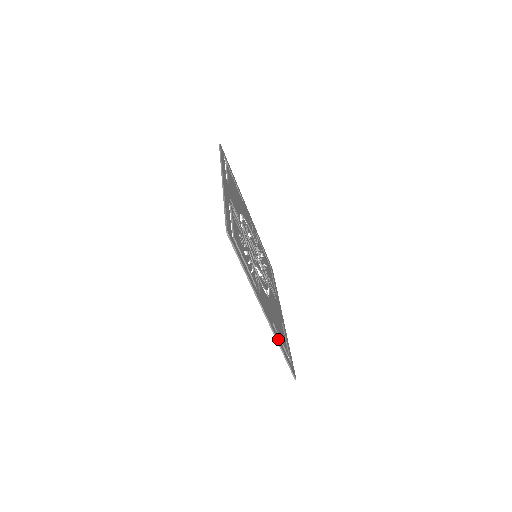
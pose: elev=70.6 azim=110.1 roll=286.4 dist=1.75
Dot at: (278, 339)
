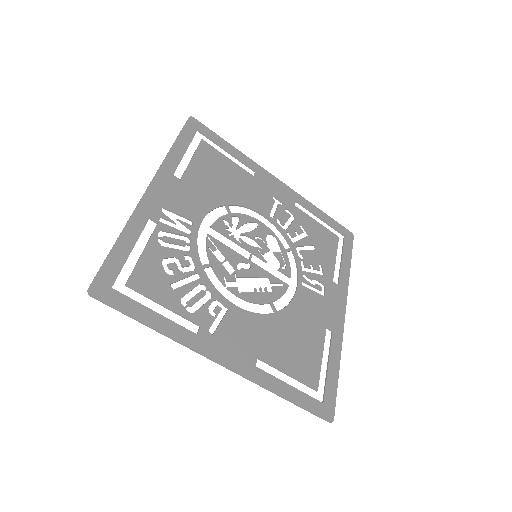
Dot at: (268, 382)
